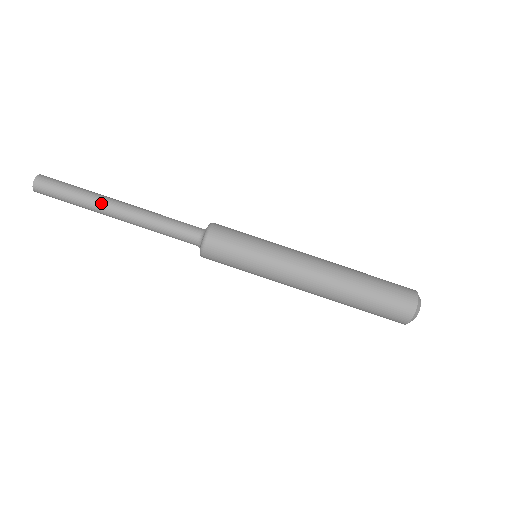
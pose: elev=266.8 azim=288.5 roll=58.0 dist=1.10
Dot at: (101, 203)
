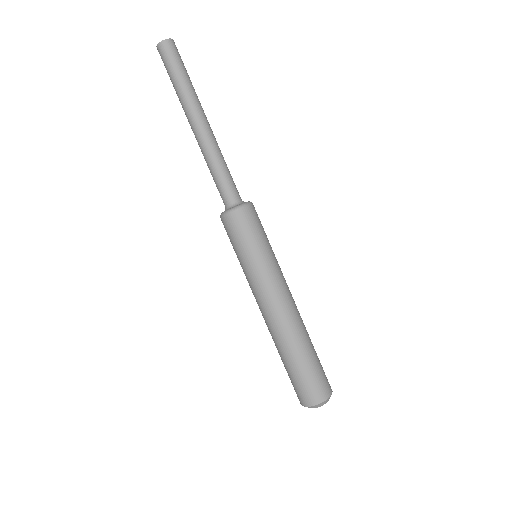
Dot at: (198, 105)
